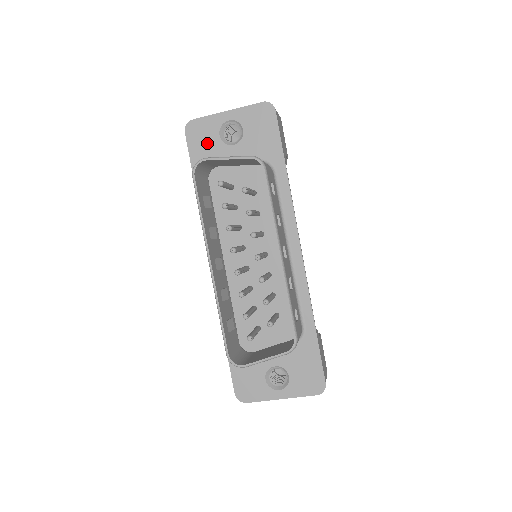
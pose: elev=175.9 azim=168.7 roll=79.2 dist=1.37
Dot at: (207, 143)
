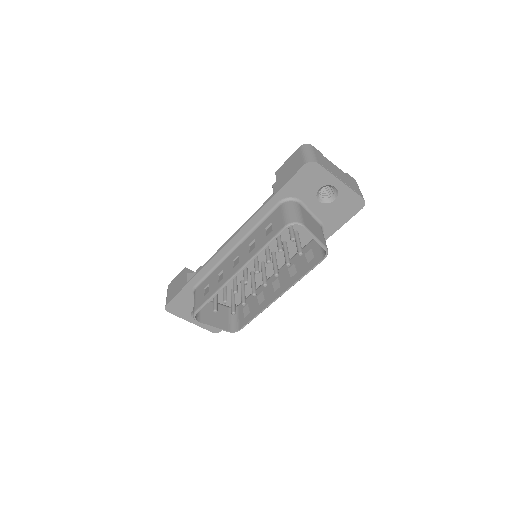
Dot at: (308, 185)
